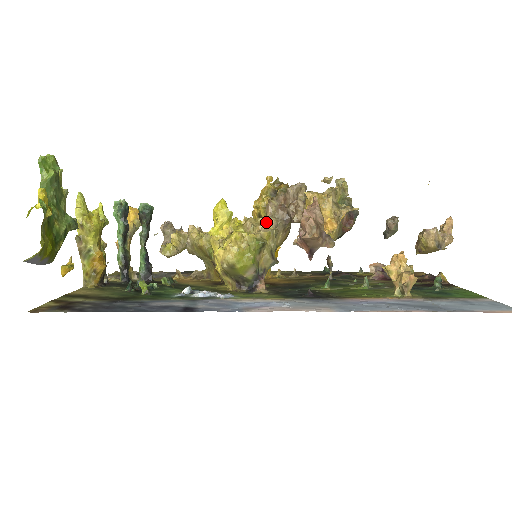
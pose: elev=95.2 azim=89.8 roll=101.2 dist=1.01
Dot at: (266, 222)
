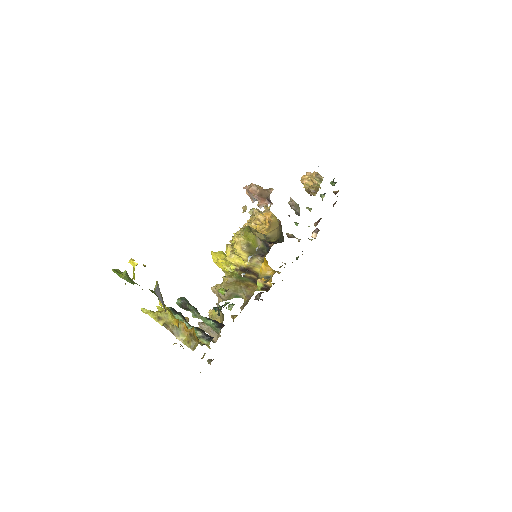
Dot at: (240, 228)
